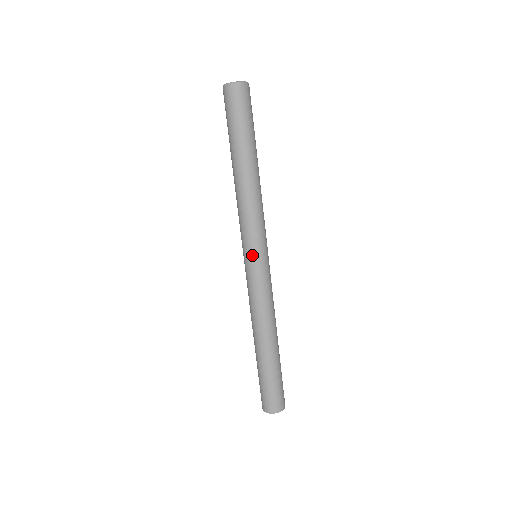
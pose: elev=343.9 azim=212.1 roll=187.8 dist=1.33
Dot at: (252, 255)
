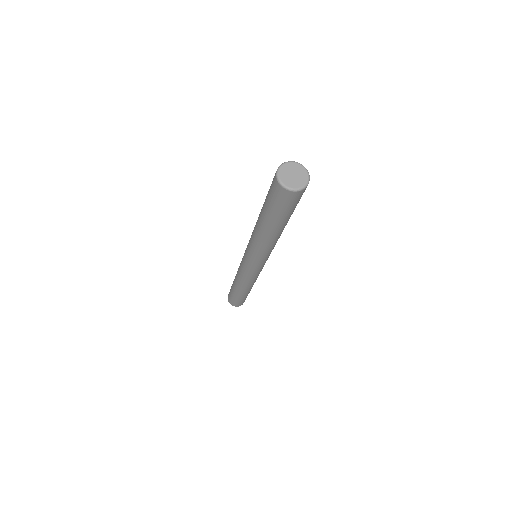
Dot at: (250, 263)
